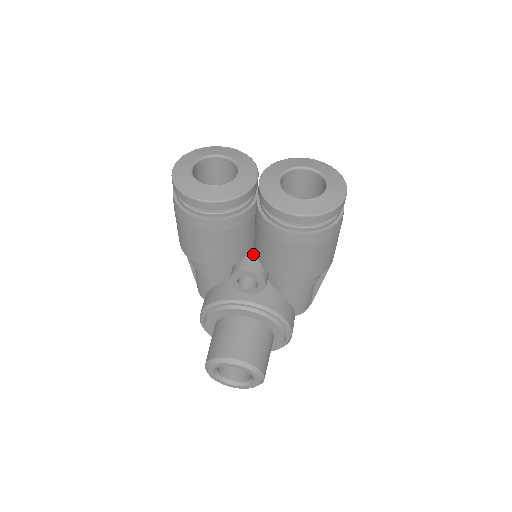
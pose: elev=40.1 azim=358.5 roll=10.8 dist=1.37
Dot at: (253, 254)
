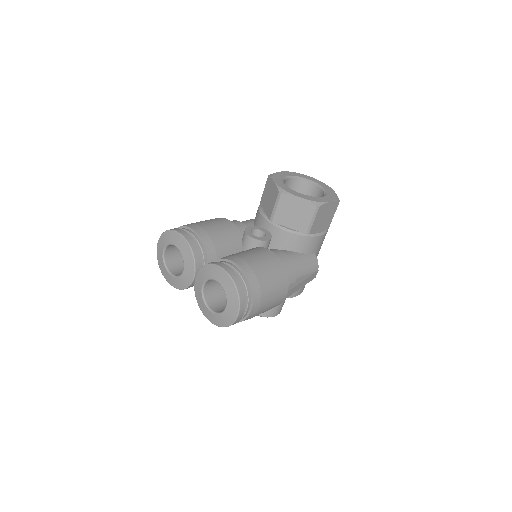
Dot at: occluded
